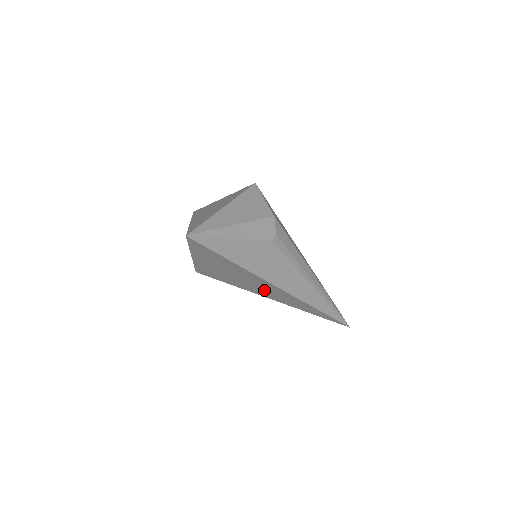
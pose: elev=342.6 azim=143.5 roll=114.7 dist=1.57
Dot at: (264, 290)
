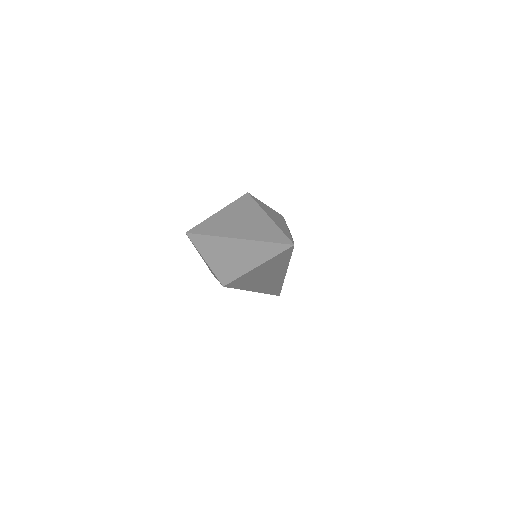
Dot at: (265, 283)
